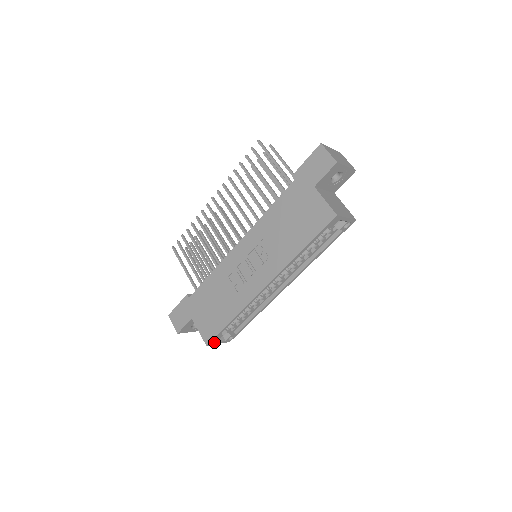
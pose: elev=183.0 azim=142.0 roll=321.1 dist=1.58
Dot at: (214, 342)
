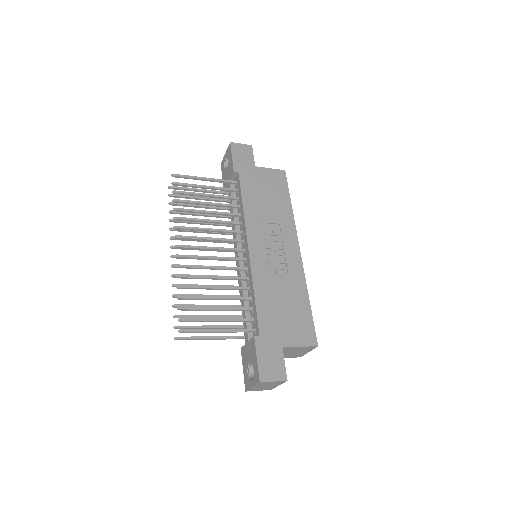
Dot at: occluded
